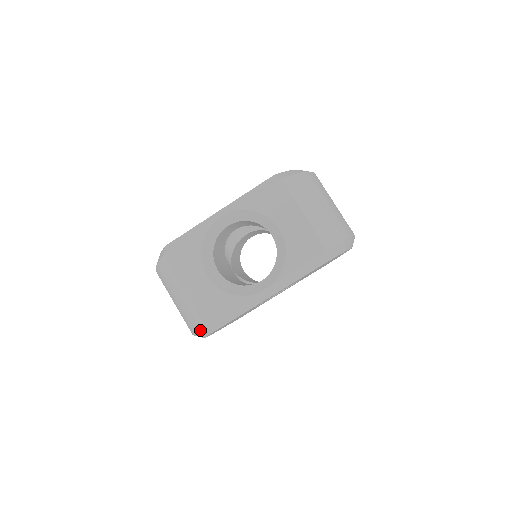
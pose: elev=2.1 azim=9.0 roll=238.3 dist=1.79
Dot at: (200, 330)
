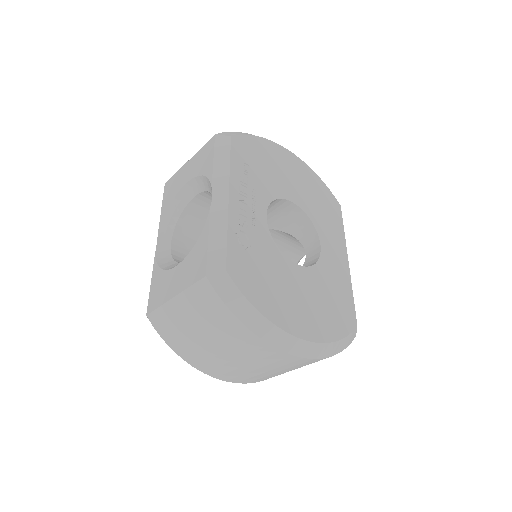
Dot at: (221, 295)
